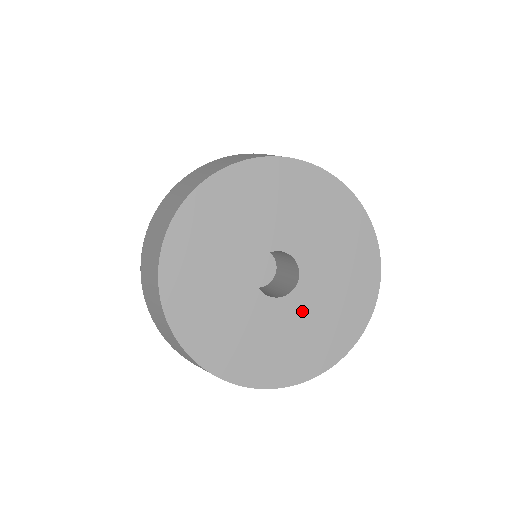
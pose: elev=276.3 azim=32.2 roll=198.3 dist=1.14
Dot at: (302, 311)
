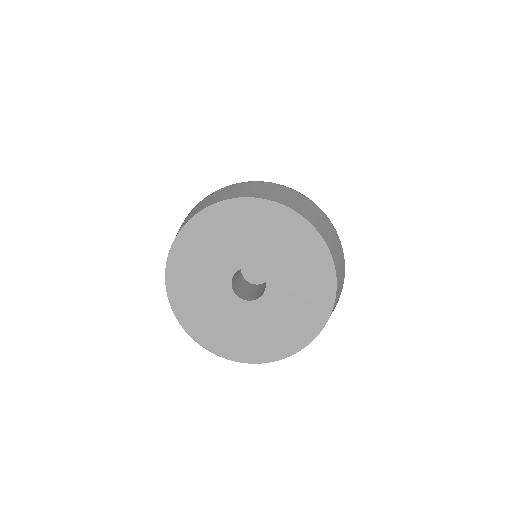
Dot at: (283, 285)
